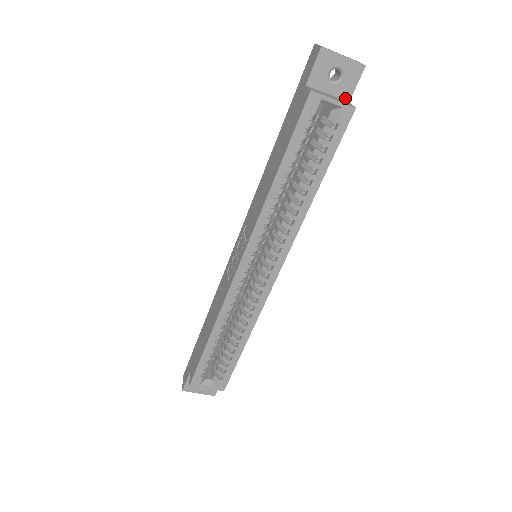
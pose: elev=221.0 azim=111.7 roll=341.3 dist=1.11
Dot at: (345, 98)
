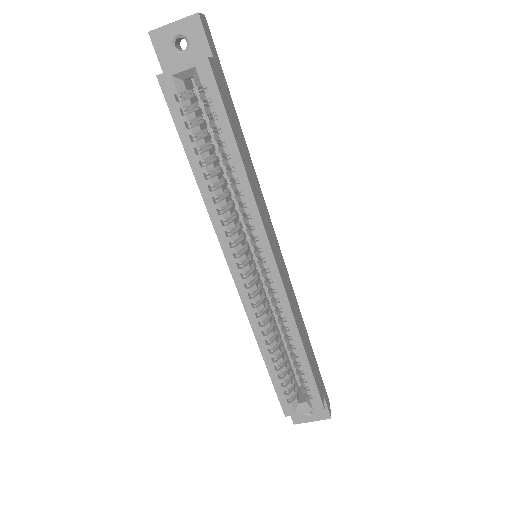
Dot at: (206, 56)
